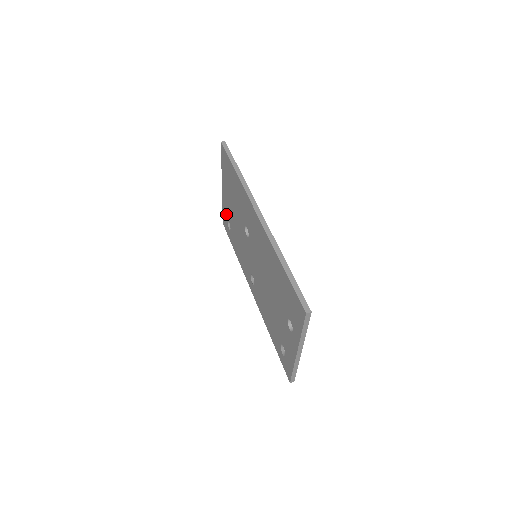
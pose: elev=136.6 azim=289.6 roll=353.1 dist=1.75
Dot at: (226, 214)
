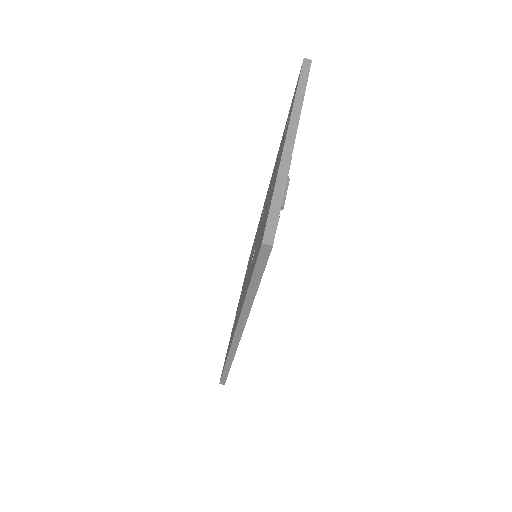
Dot at: (288, 120)
